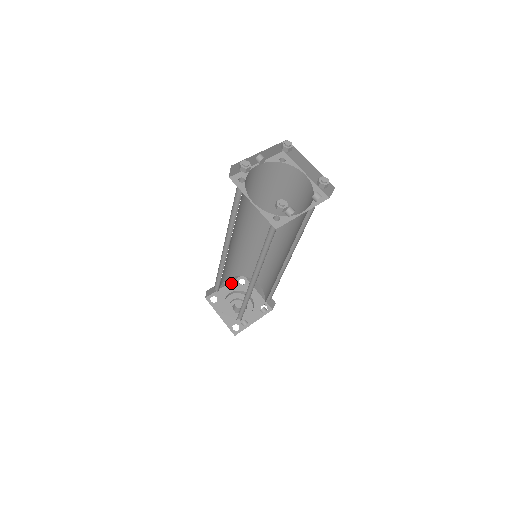
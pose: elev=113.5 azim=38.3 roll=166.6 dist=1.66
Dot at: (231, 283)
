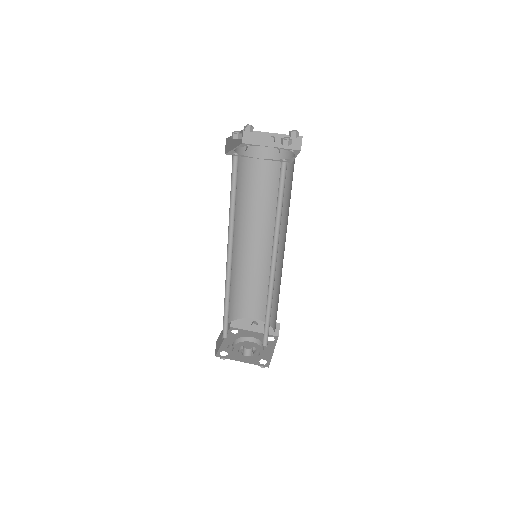
Dot at: (261, 334)
